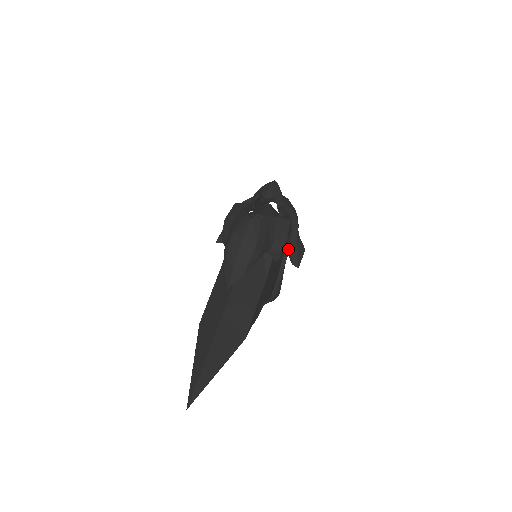
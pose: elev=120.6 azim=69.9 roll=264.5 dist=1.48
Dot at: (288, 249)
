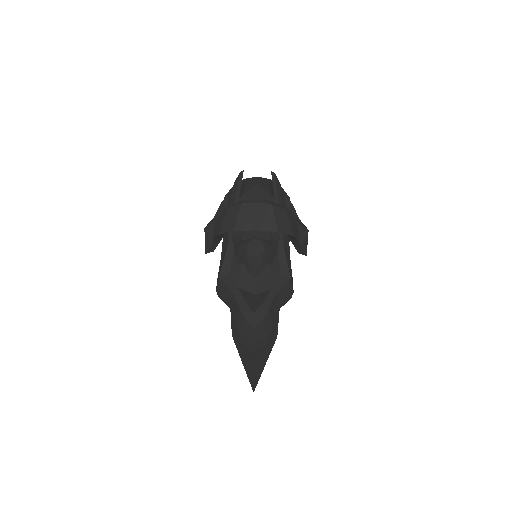
Dot at: occluded
